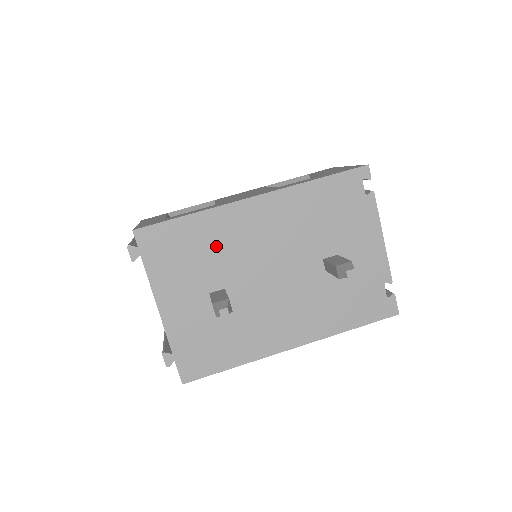
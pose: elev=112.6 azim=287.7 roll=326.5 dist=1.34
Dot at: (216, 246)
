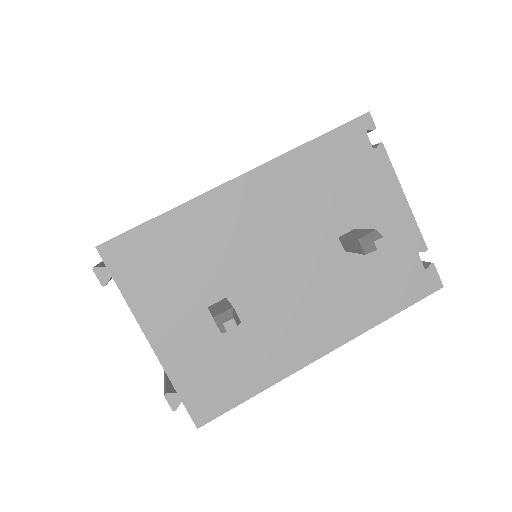
Dot at: (204, 247)
